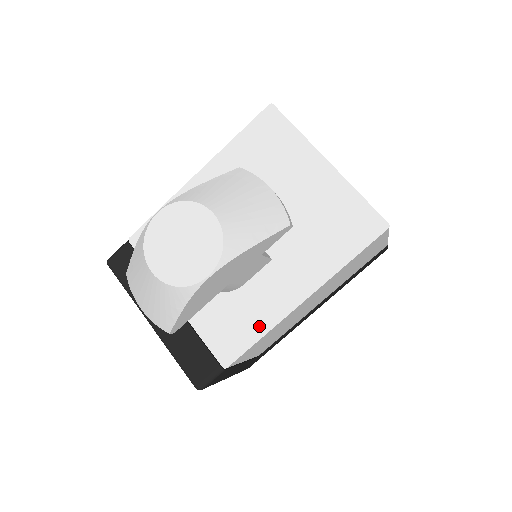
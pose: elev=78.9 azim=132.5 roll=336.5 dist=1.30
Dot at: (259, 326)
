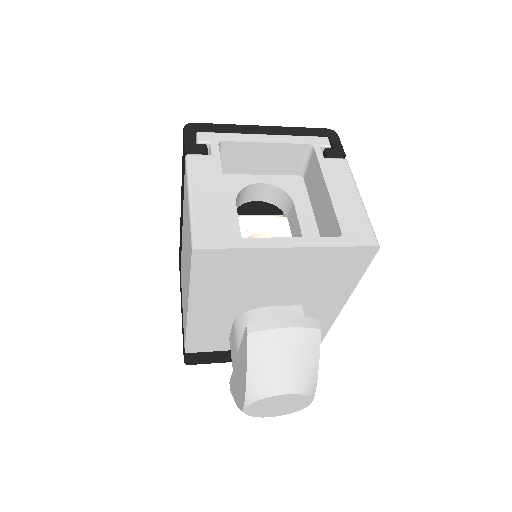
Dot at: (324, 325)
